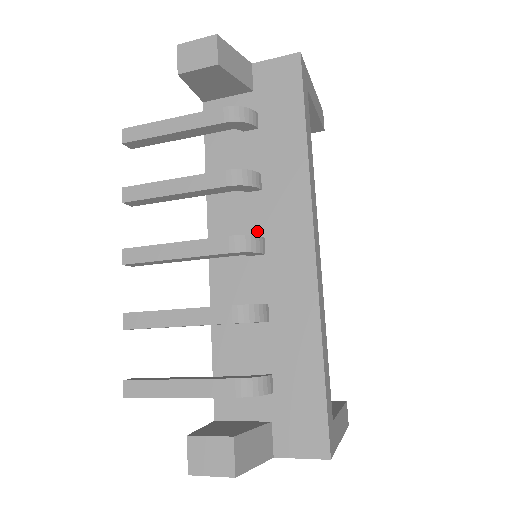
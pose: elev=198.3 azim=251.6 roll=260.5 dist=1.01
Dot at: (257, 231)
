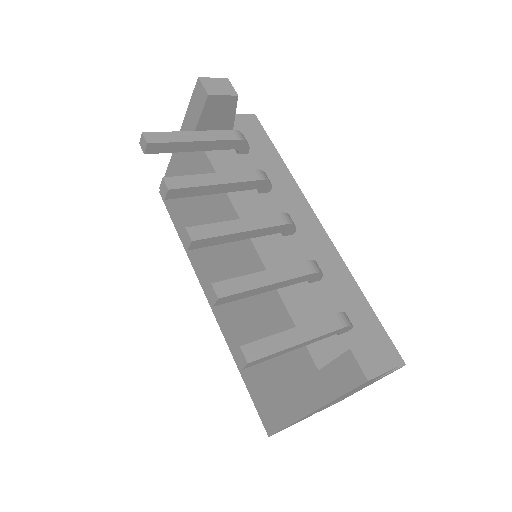
Dot at: occluded
